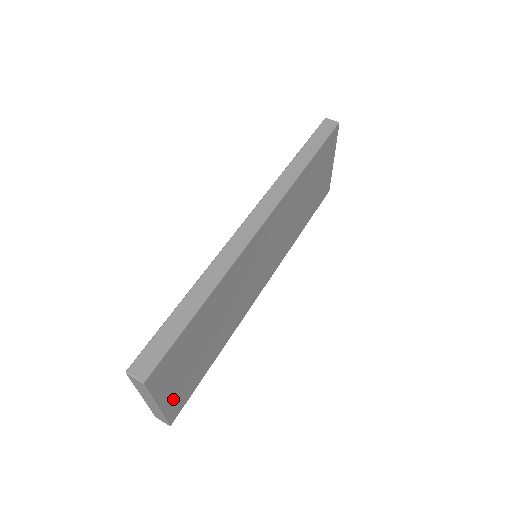
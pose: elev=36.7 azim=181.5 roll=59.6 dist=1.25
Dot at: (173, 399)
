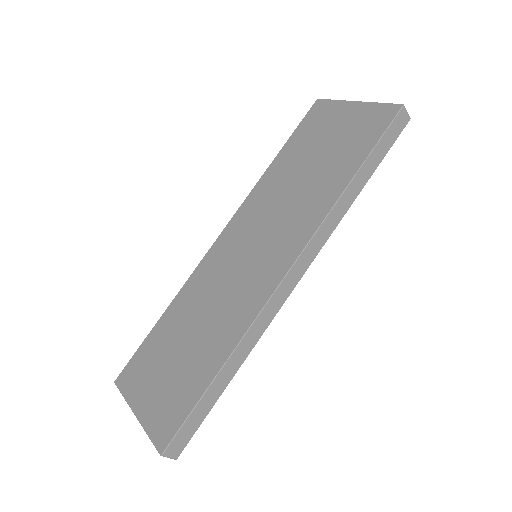
Dot at: occluded
